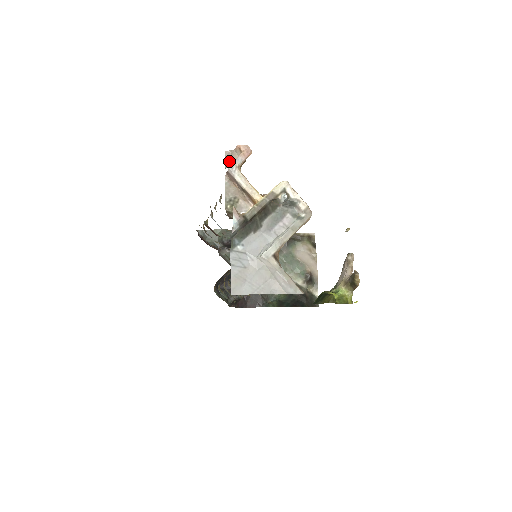
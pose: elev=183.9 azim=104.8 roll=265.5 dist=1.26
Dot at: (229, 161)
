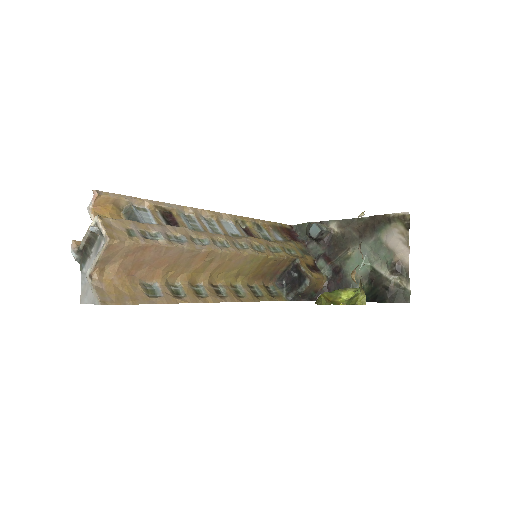
Dot at: occluded
